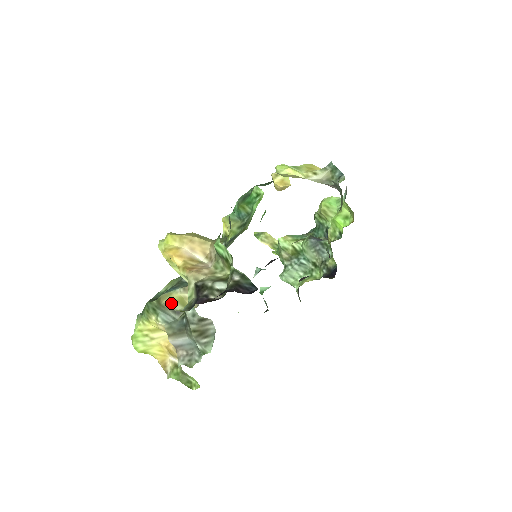
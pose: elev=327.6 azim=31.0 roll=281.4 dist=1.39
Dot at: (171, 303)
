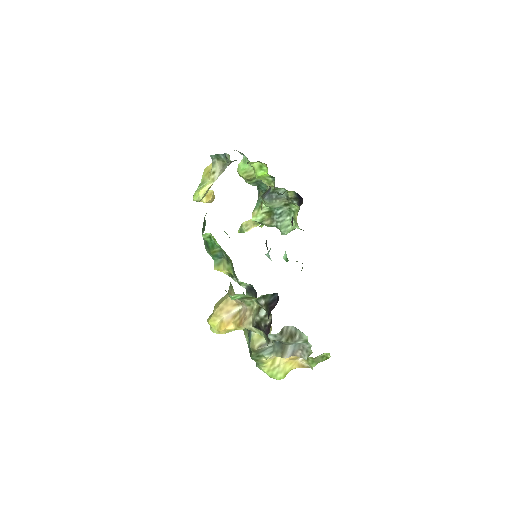
Dot at: (259, 343)
